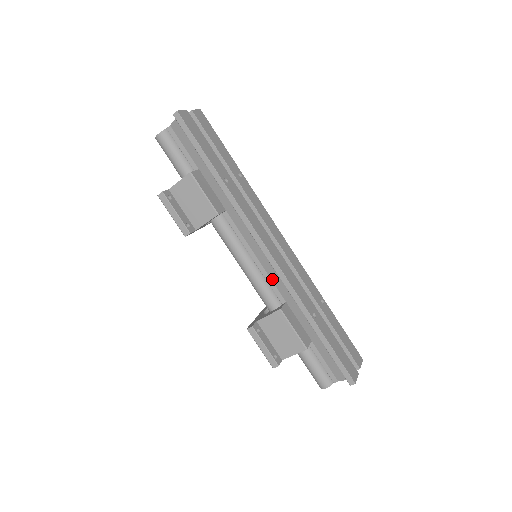
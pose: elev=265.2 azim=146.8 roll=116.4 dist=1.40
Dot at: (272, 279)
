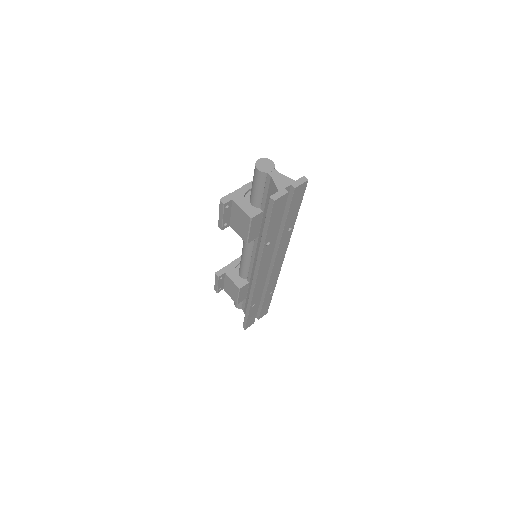
Dot at: (252, 272)
